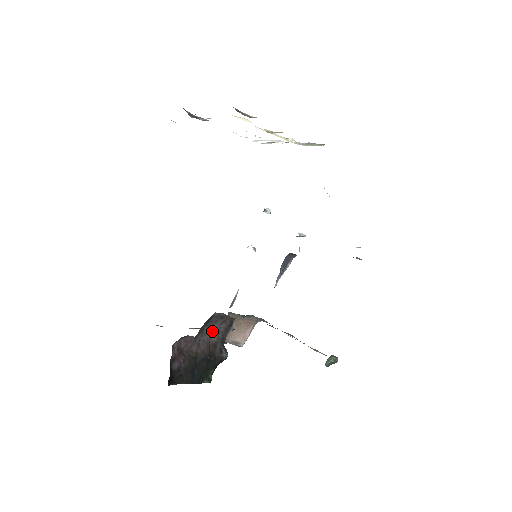
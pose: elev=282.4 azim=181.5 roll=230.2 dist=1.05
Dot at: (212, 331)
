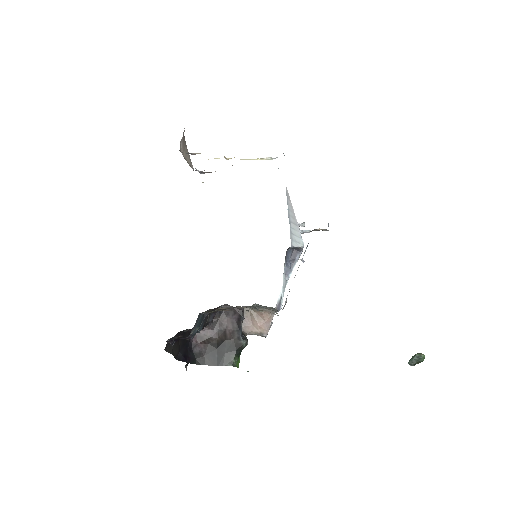
Dot at: (227, 322)
